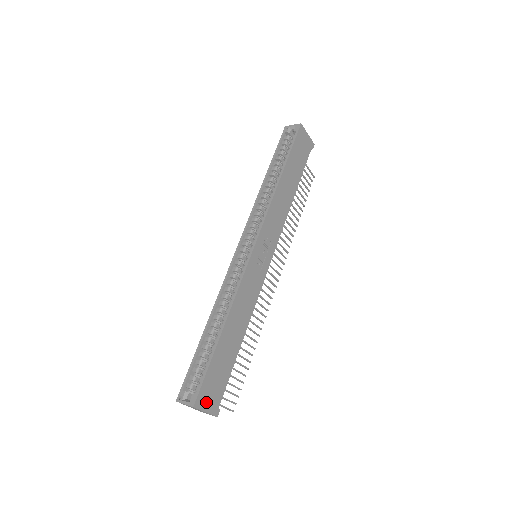
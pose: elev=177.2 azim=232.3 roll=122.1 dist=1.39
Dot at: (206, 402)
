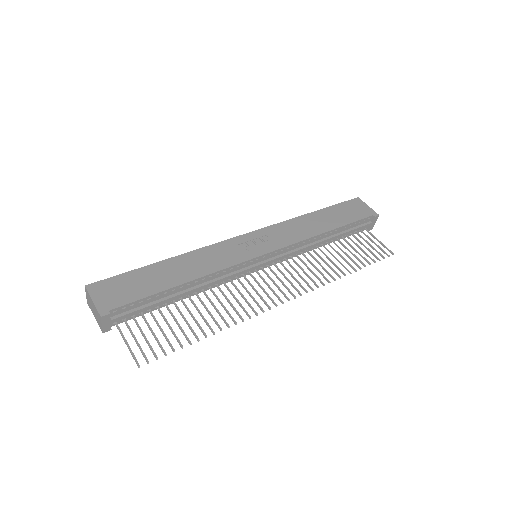
Dot at: (101, 294)
